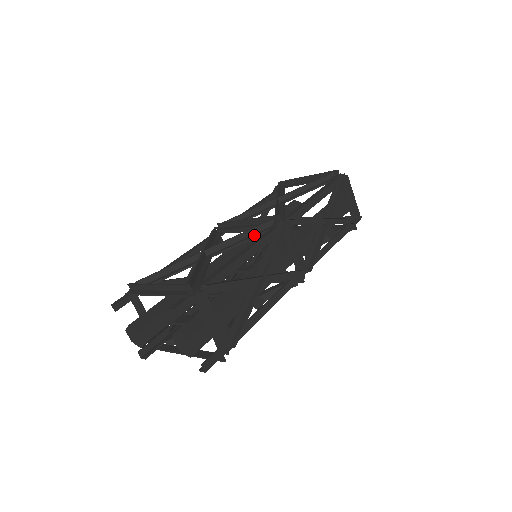
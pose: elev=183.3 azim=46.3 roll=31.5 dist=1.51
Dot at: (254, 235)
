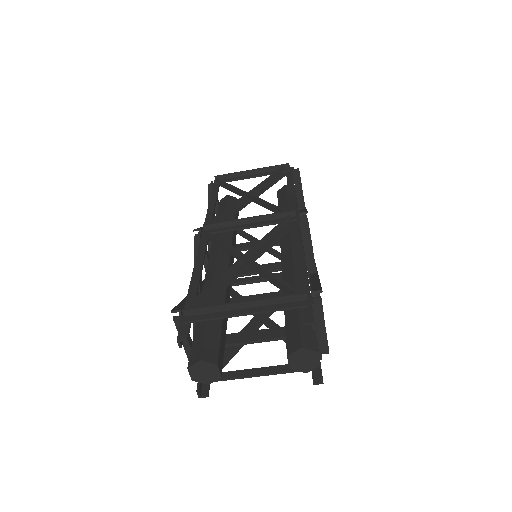
Dot at: (281, 233)
